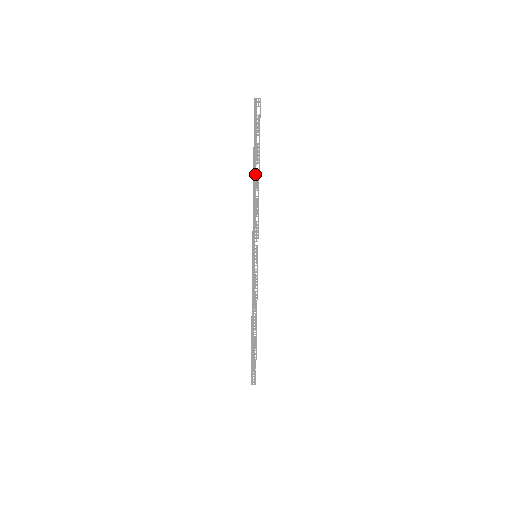
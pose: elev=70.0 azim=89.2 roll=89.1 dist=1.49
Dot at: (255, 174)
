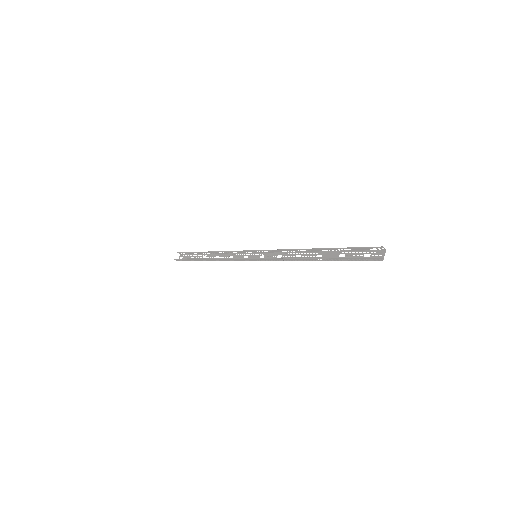
Dot at: (315, 259)
